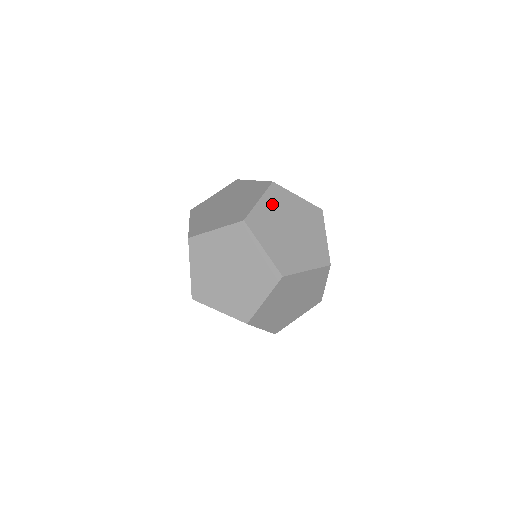
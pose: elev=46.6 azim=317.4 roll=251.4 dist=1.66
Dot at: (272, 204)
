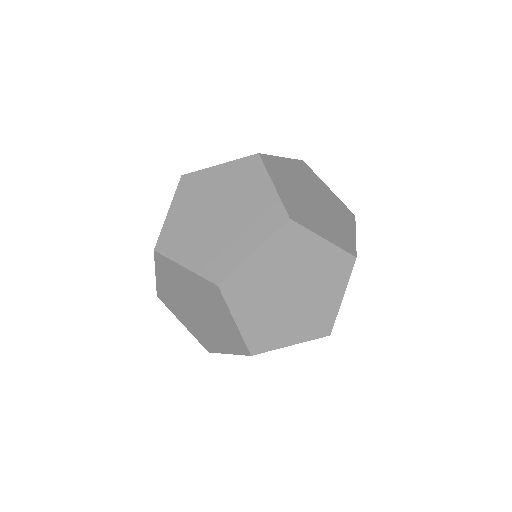
Dot at: (282, 181)
